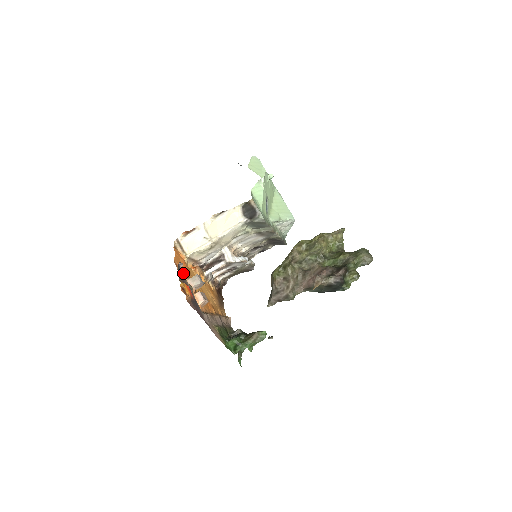
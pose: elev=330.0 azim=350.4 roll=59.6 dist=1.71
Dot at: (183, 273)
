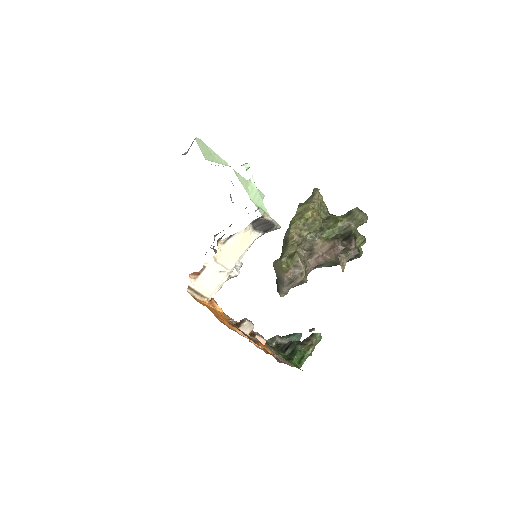
Dot at: (230, 325)
